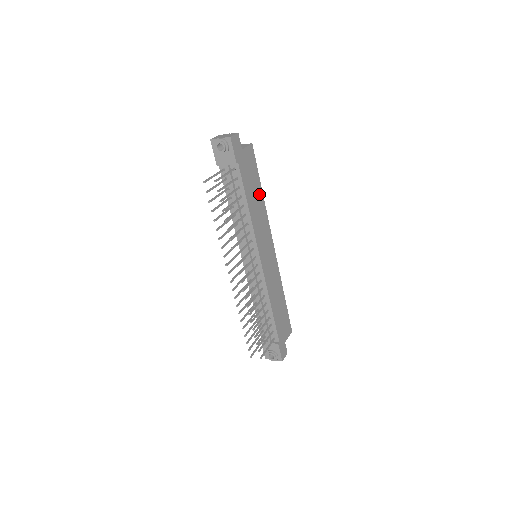
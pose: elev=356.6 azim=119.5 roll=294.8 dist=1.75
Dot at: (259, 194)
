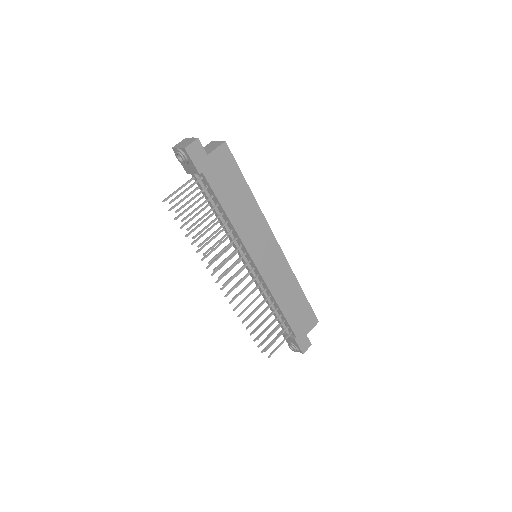
Dot at: (245, 195)
